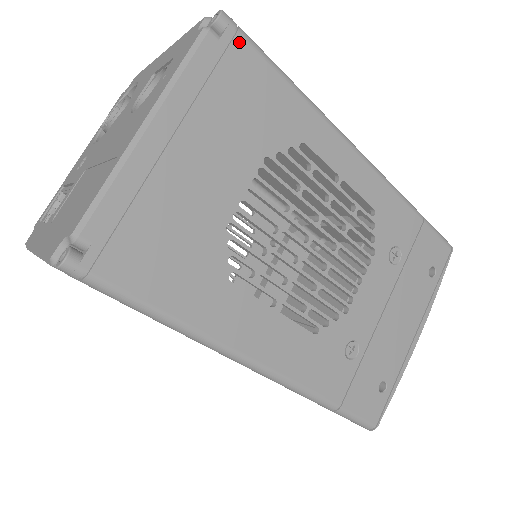
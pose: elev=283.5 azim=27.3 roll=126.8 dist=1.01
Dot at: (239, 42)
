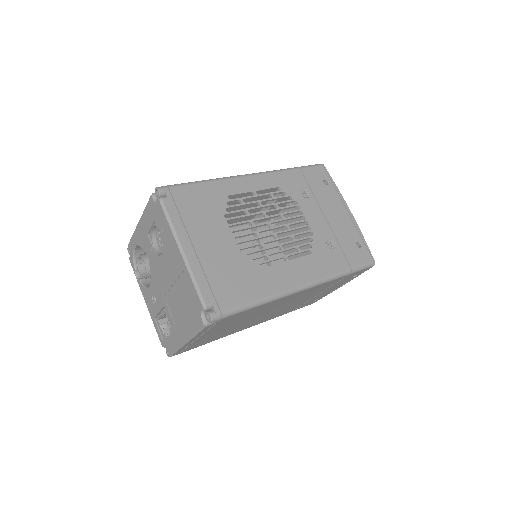
Dot at: (173, 191)
